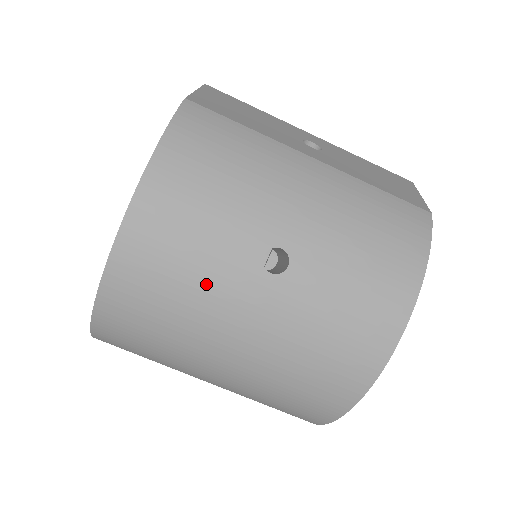
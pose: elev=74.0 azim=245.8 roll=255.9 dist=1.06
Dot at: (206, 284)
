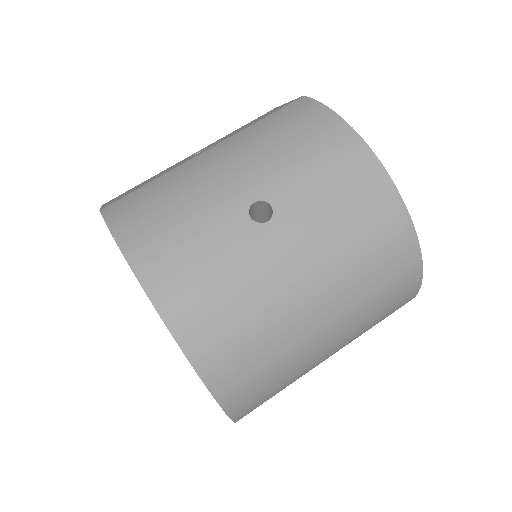
Dot at: (243, 275)
